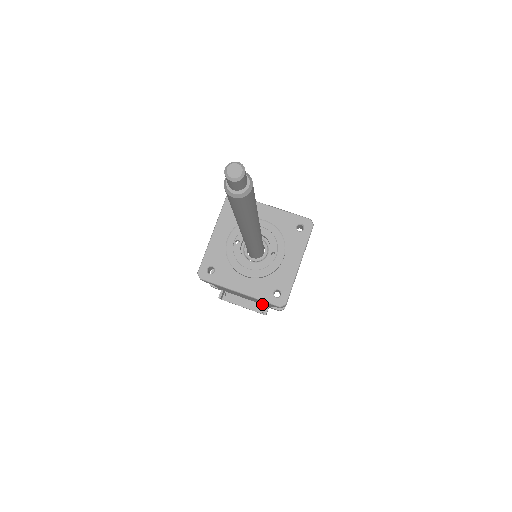
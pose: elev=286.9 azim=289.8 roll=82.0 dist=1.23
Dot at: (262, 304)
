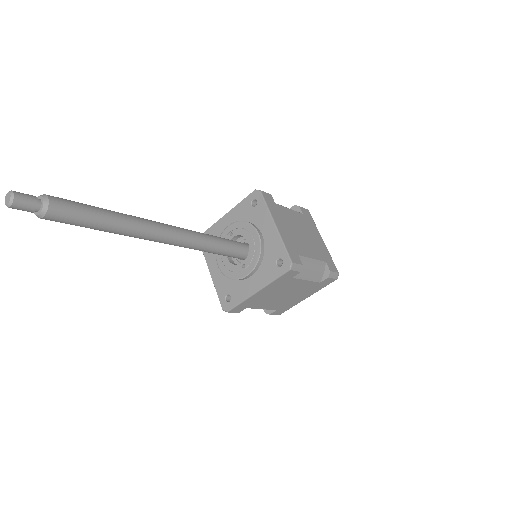
Dot at: occluded
